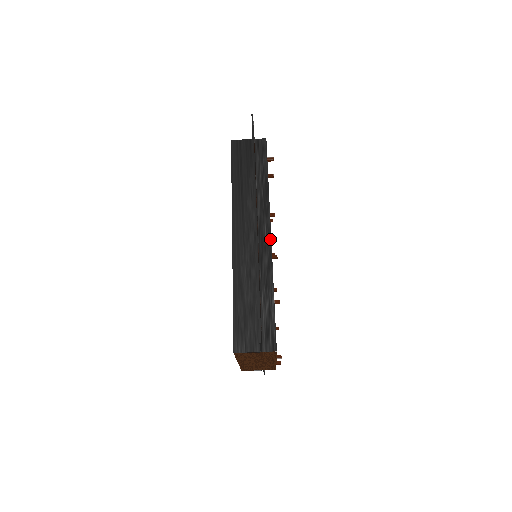
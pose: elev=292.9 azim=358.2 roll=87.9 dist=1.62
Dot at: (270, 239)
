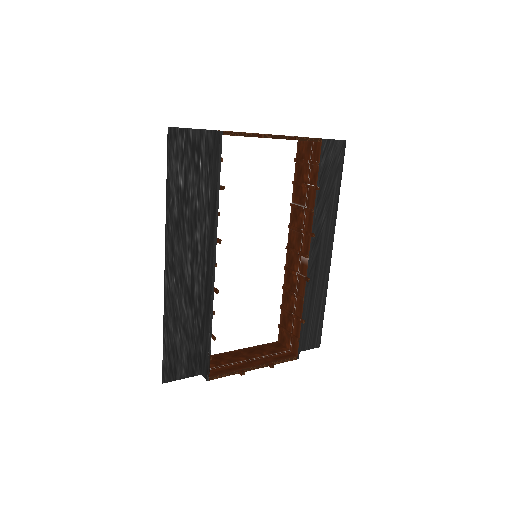
Dot at: (212, 271)
